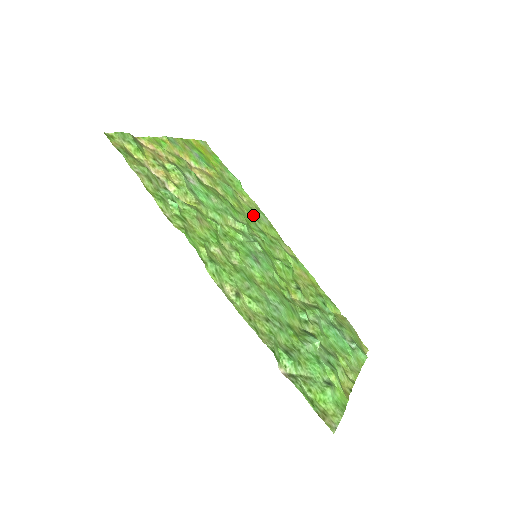
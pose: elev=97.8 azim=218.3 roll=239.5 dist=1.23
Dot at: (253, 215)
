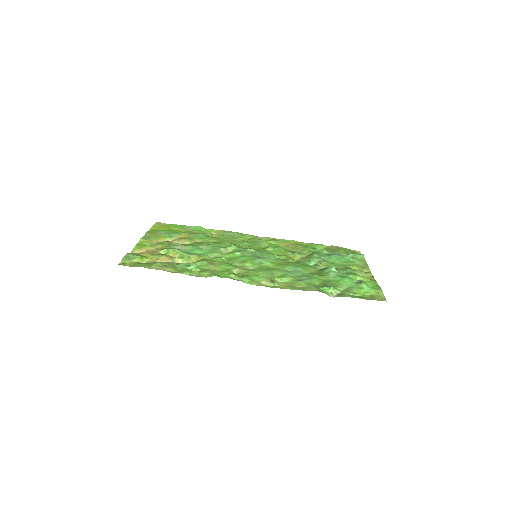
Dot at: (228, 237)
